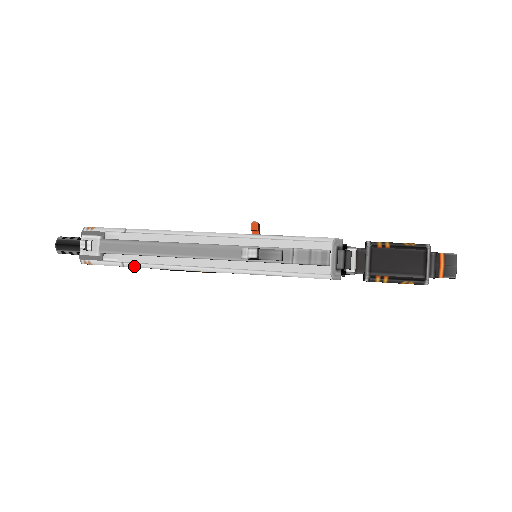
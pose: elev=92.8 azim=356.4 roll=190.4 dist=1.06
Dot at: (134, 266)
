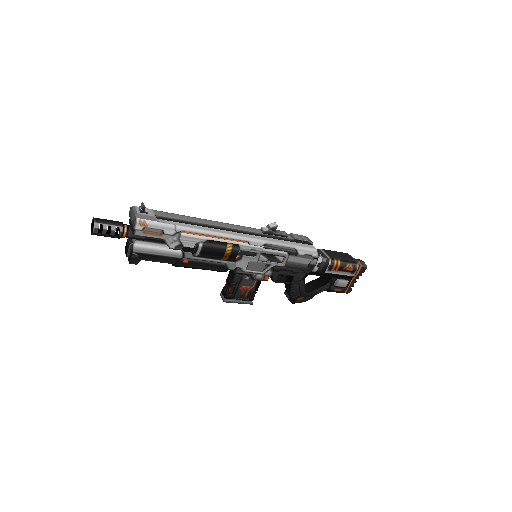
Dot at: (185, 229)
